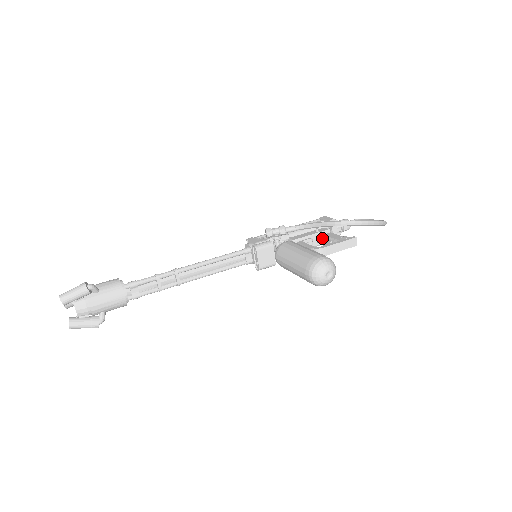
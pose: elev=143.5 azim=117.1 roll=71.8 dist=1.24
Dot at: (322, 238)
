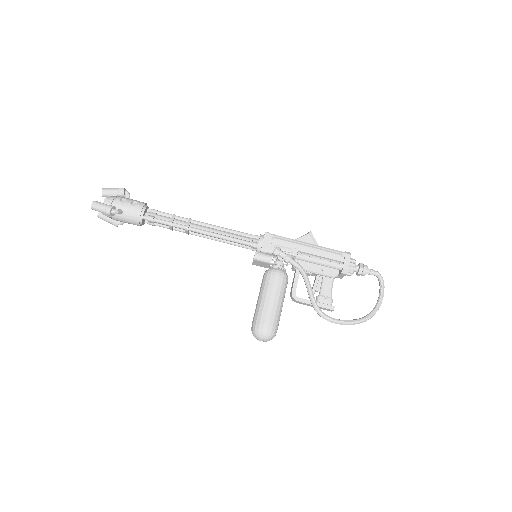
Dot at: (320, 278)
